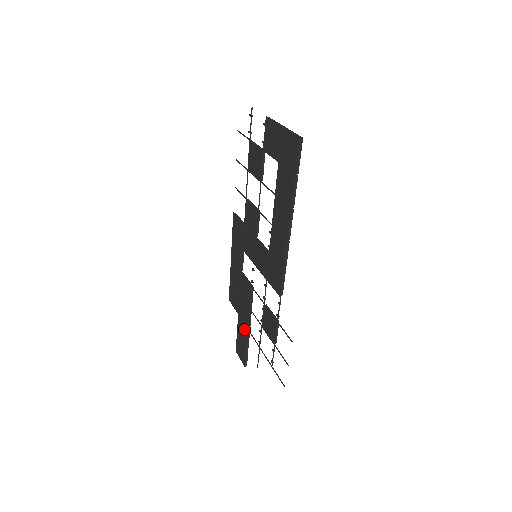
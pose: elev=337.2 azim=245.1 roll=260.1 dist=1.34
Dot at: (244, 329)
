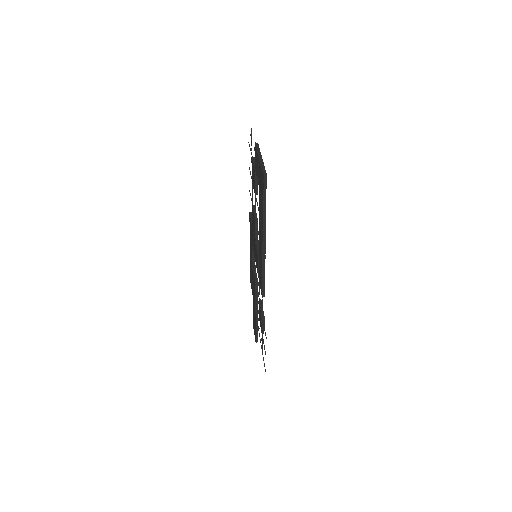
Dot at: (254, 312)
